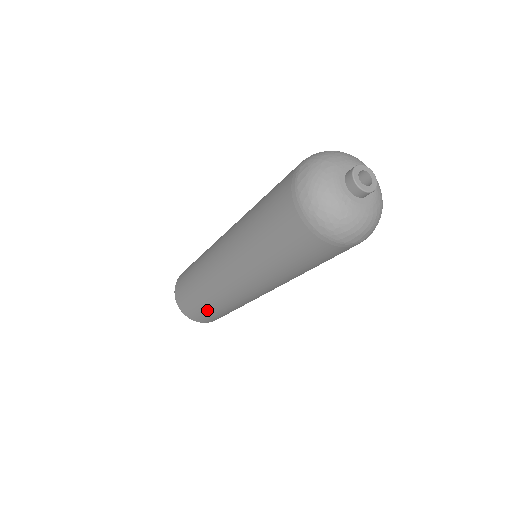
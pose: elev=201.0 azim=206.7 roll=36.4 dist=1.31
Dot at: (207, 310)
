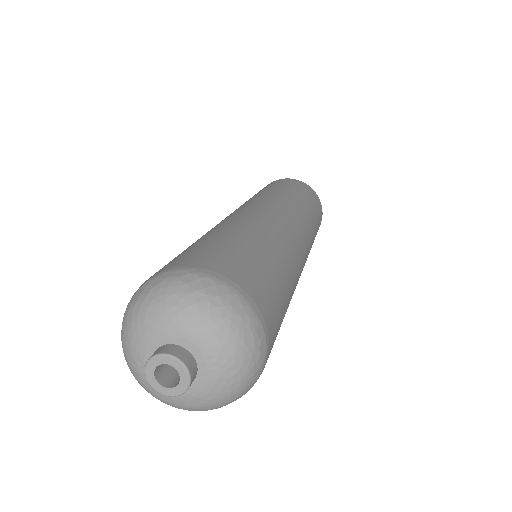
Dot at: occluded
